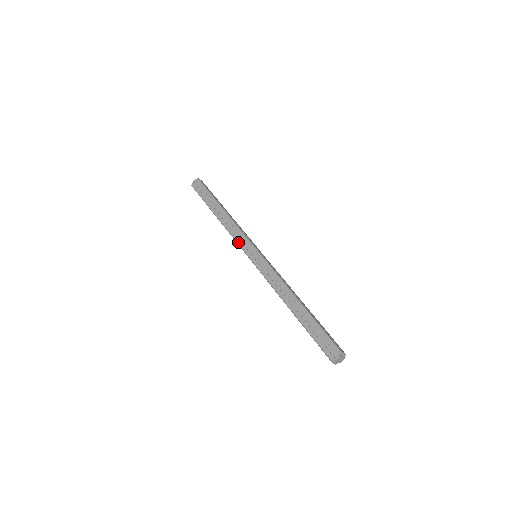
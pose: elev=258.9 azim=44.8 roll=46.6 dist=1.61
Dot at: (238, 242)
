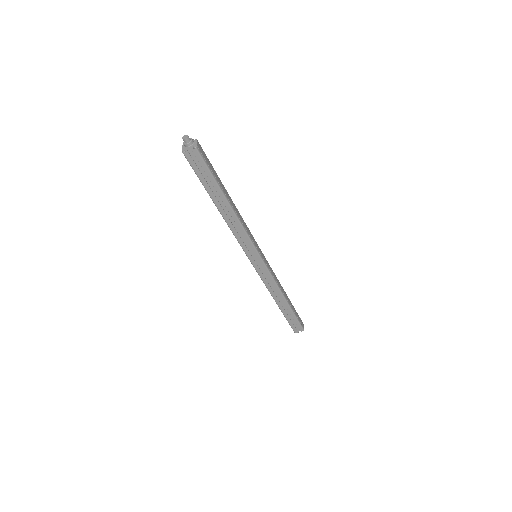
Dot at: (243, 247)
